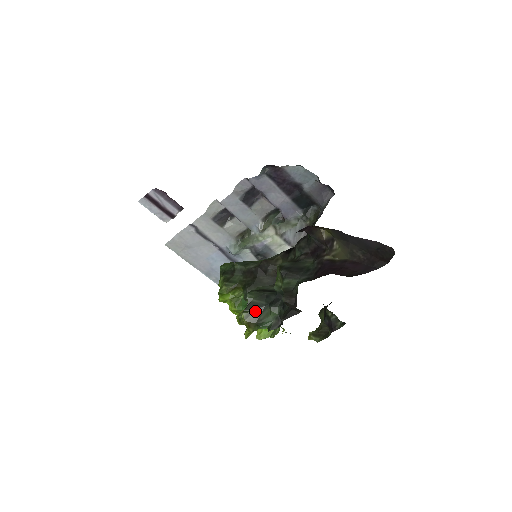
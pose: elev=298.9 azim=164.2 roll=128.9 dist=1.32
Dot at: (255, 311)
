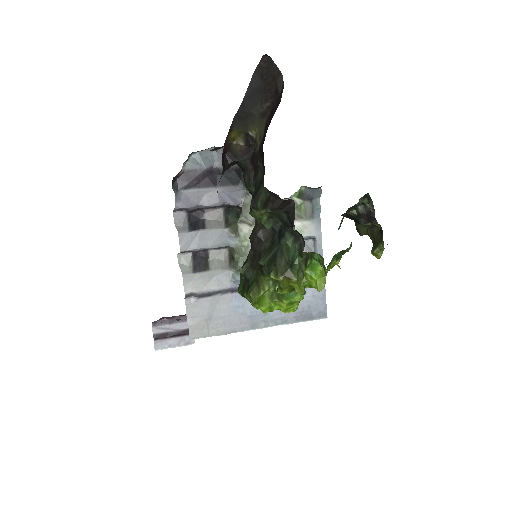
Dot at: (277, 262)
